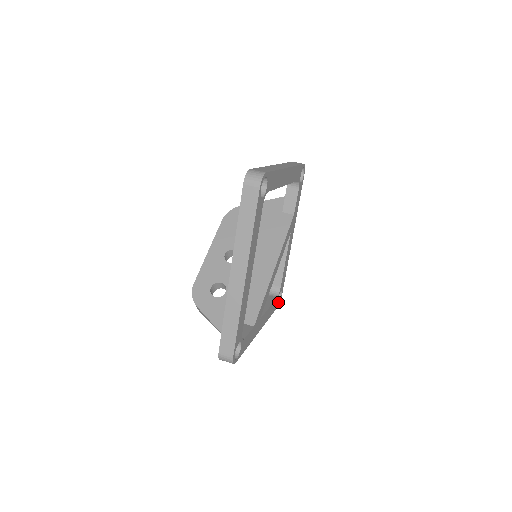
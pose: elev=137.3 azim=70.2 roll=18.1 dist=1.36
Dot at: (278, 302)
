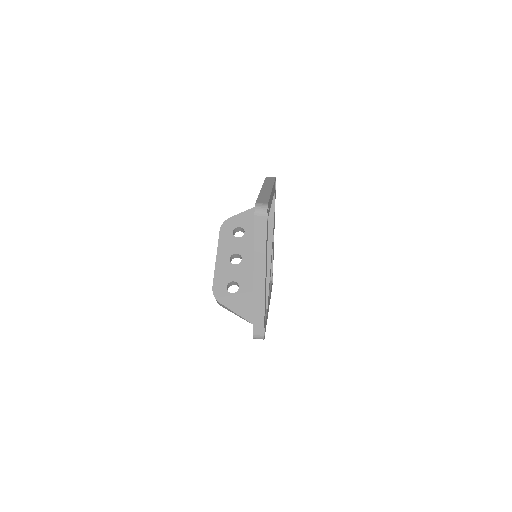
Dot at: occluded
